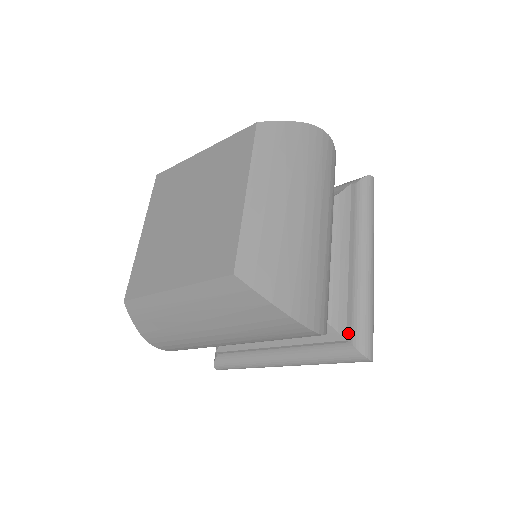
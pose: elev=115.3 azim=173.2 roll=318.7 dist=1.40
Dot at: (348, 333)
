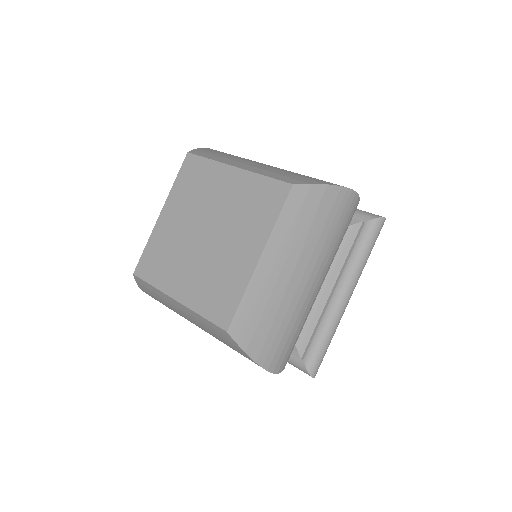
Dot at: (358, 220)
